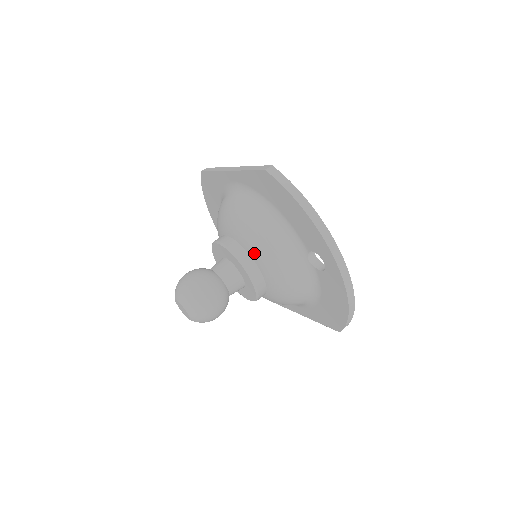
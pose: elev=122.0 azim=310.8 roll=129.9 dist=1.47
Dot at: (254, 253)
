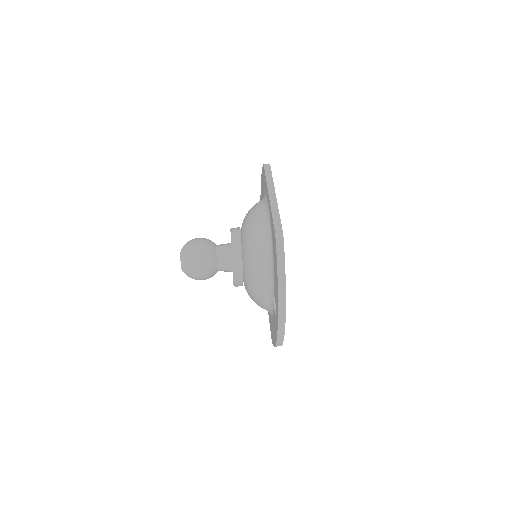
Dot at: (245, 265)
